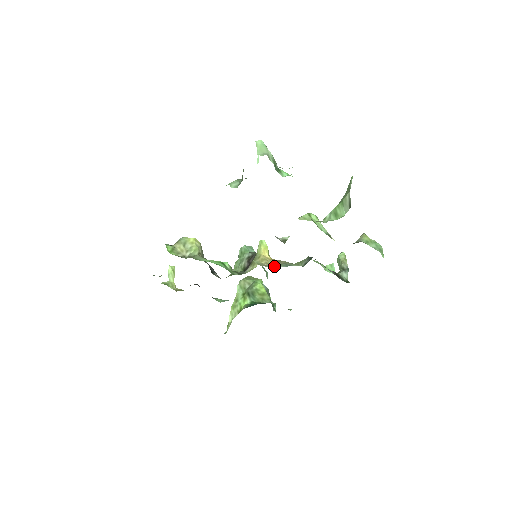
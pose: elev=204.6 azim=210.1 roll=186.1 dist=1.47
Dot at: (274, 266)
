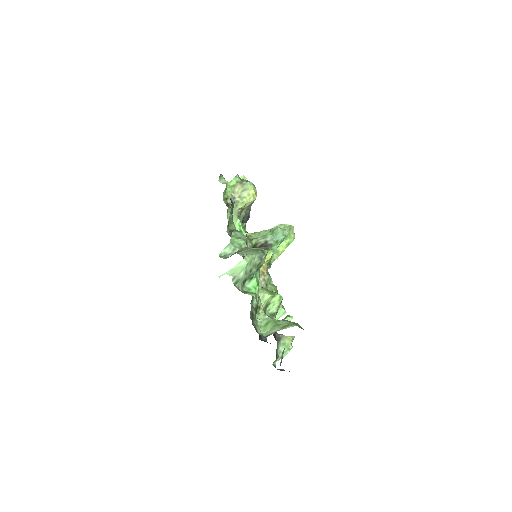
Dot at: occluded
